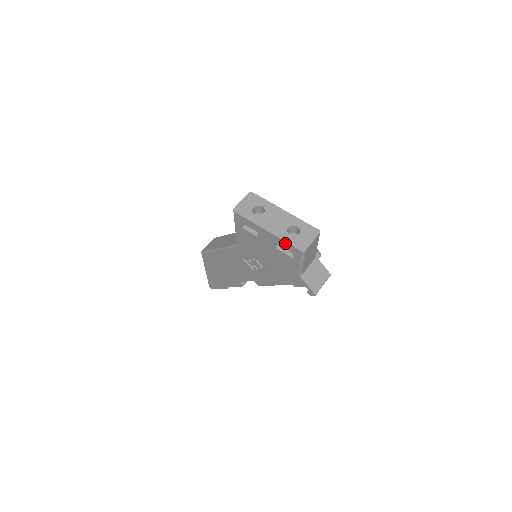
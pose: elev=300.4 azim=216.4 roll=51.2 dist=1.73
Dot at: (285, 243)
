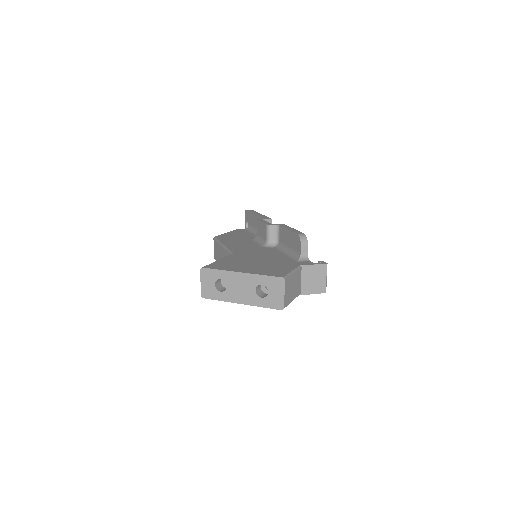
Dot at: (263, 306)
